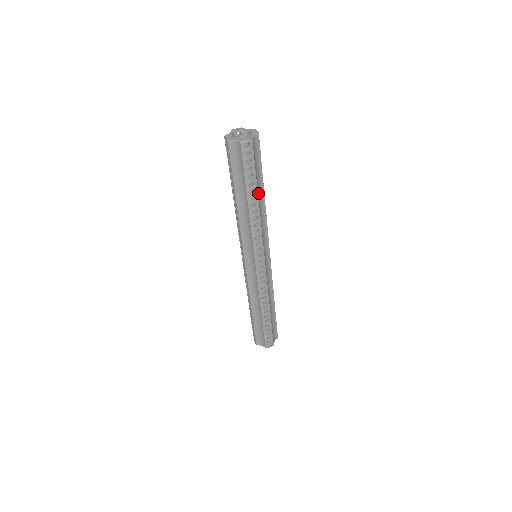
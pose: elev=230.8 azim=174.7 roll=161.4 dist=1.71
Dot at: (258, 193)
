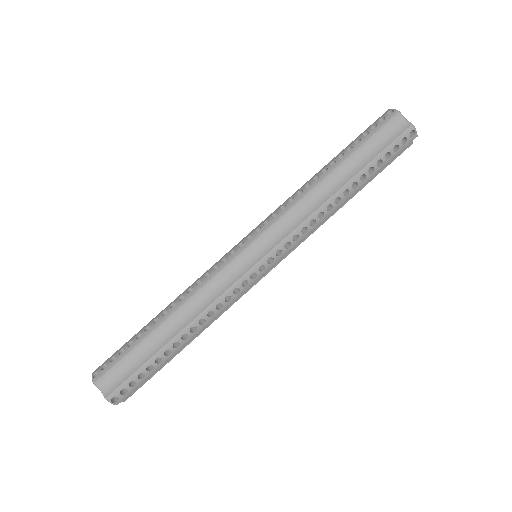
Dot at: (356, 189)
